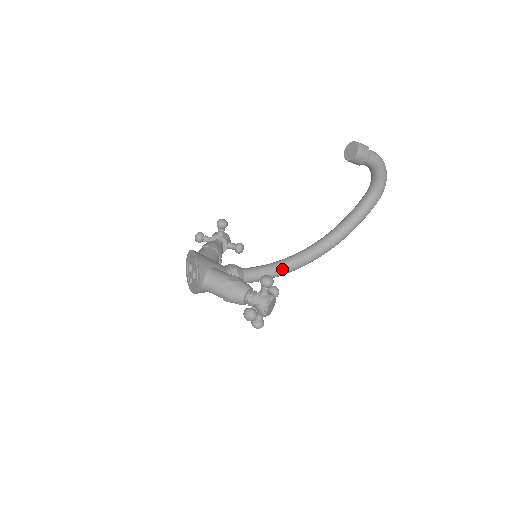
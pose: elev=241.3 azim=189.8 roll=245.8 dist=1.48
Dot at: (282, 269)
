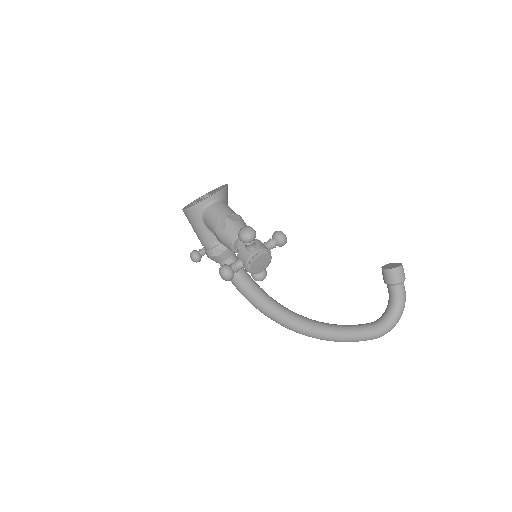
Dot at: (262, 295)
